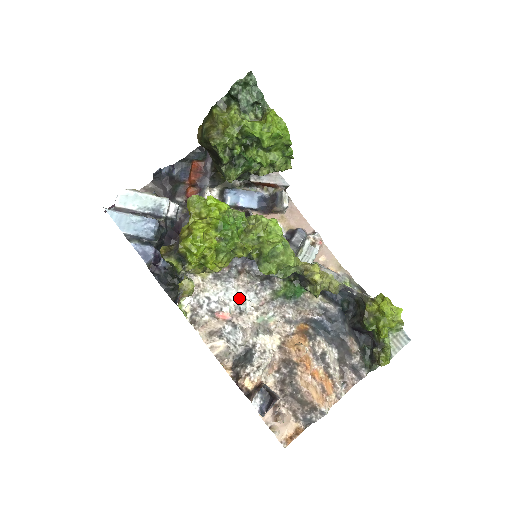
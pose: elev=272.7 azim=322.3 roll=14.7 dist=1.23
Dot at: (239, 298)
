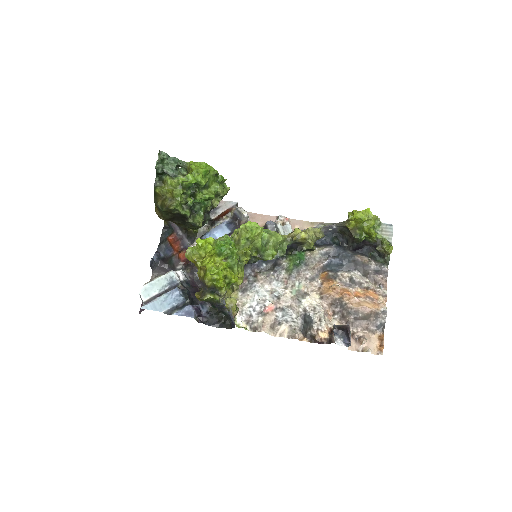
Dot at: (269, 291)
